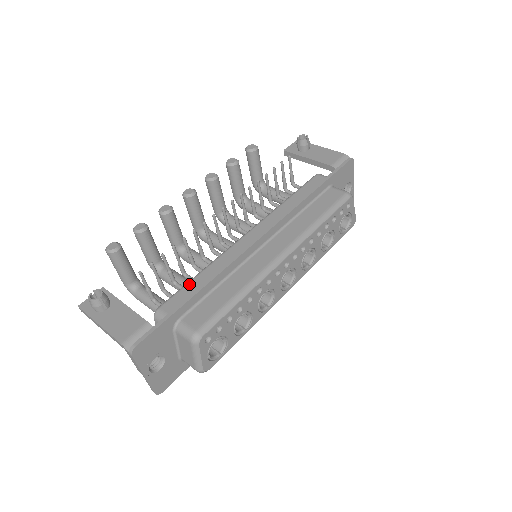
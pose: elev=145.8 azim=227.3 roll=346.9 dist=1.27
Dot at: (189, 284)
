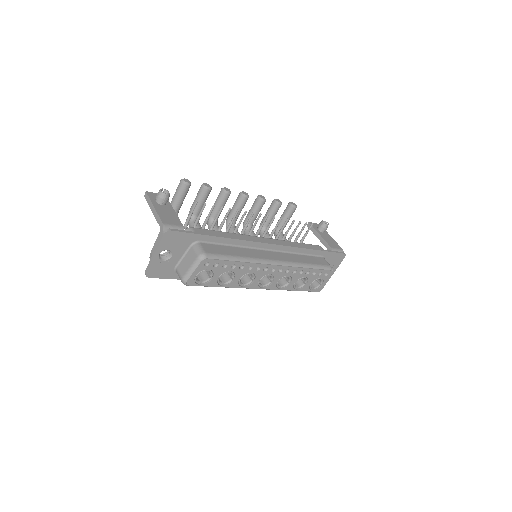
Dot at: (216, 231)
